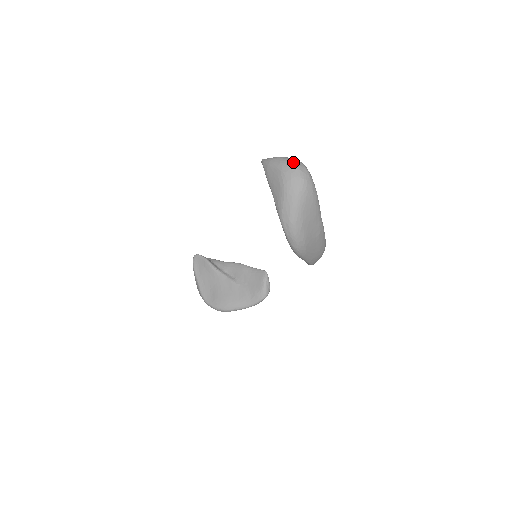
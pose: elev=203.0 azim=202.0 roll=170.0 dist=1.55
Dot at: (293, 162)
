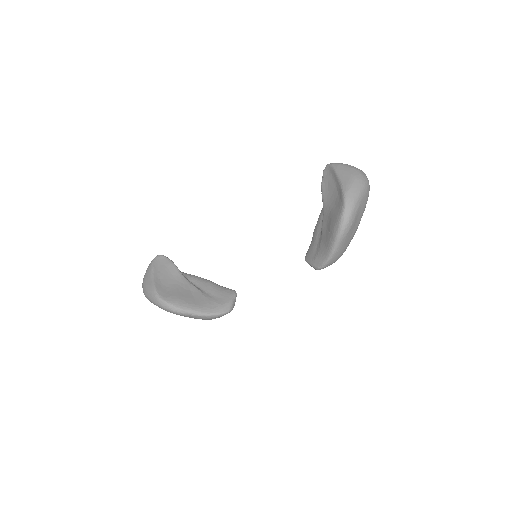
Dot at: occluded
